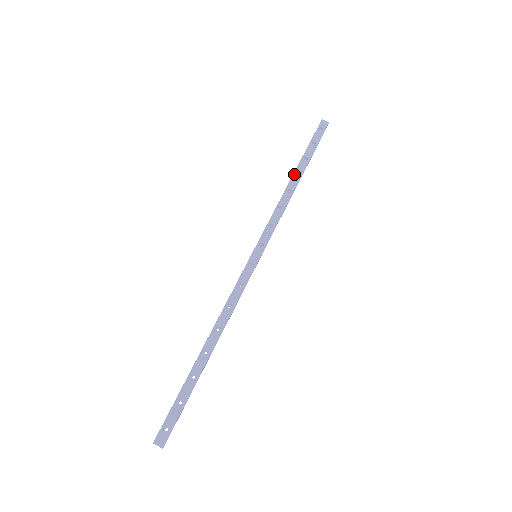
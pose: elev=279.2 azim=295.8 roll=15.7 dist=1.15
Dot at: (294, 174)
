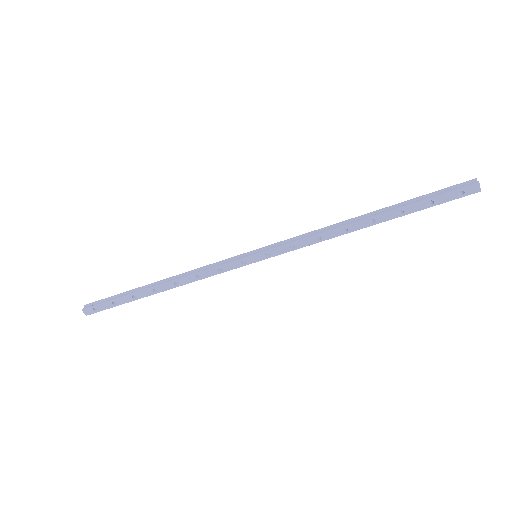
Dot at: (370, 218)
